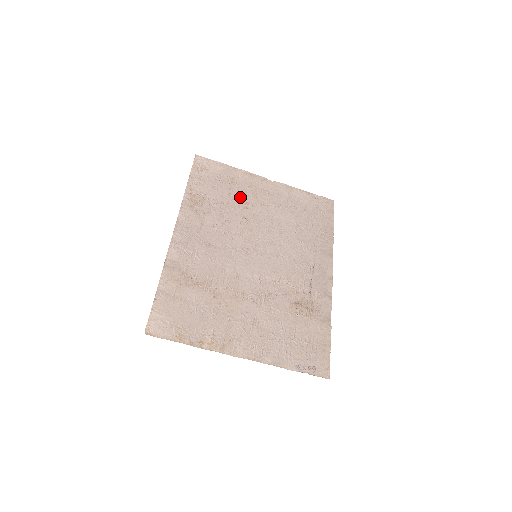
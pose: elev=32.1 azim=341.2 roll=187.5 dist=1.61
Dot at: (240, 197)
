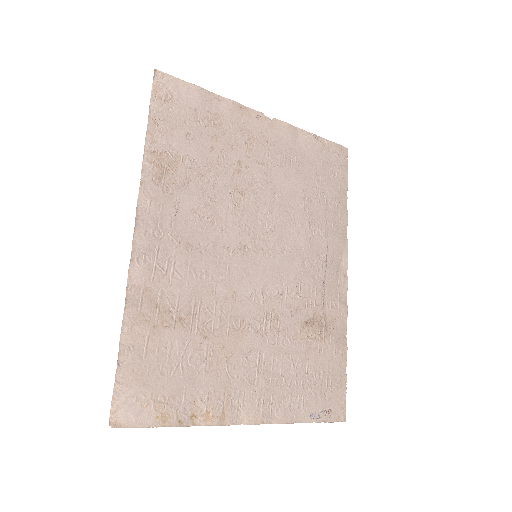
Dot at: (228, 152)
